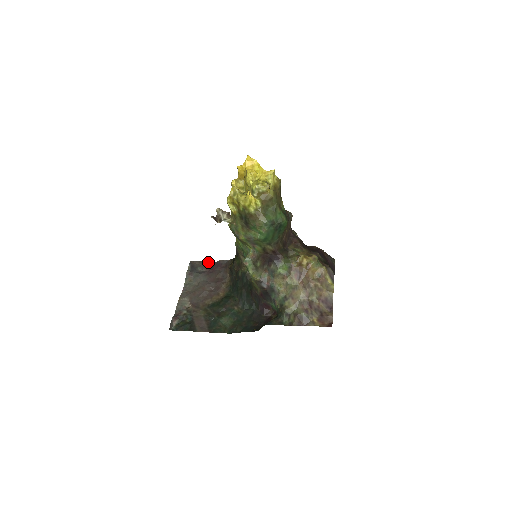
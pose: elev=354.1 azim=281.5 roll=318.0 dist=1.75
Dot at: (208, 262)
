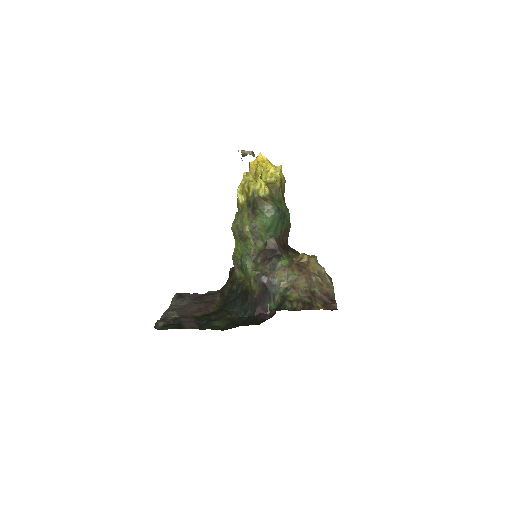
Dot at: (196, 293)
